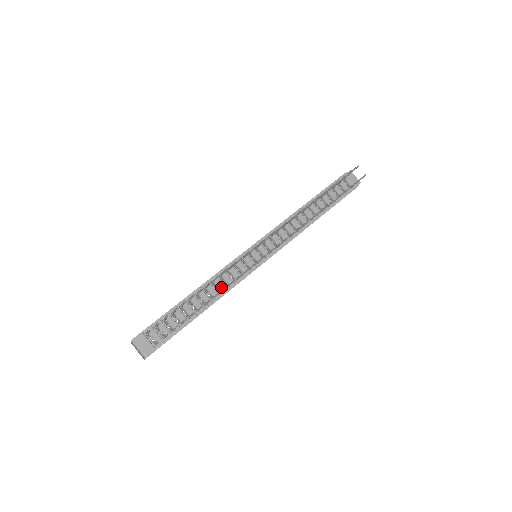
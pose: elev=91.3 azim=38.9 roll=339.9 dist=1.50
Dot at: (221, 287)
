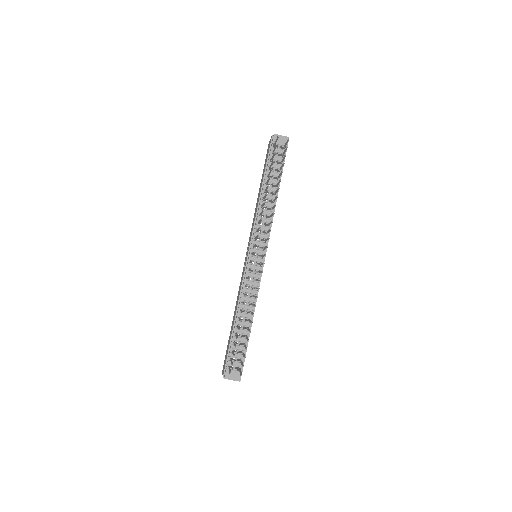
Dot at: (250, 300)
